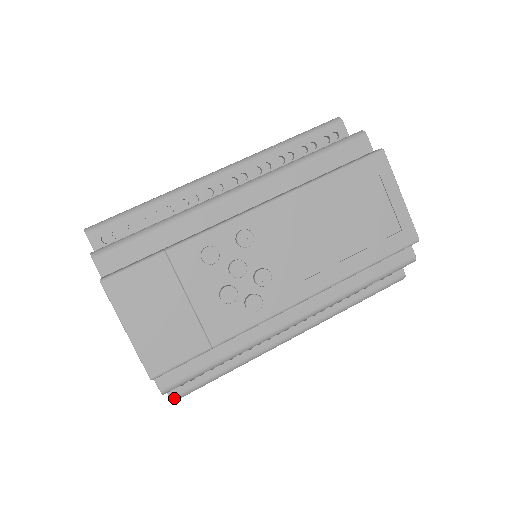
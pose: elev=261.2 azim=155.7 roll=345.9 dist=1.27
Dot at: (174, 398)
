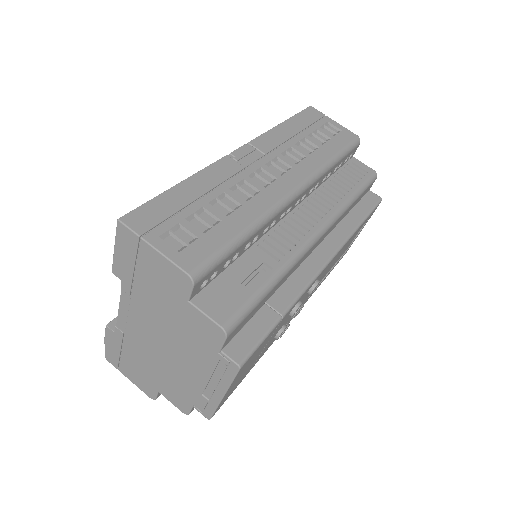
Dot at: occluded
